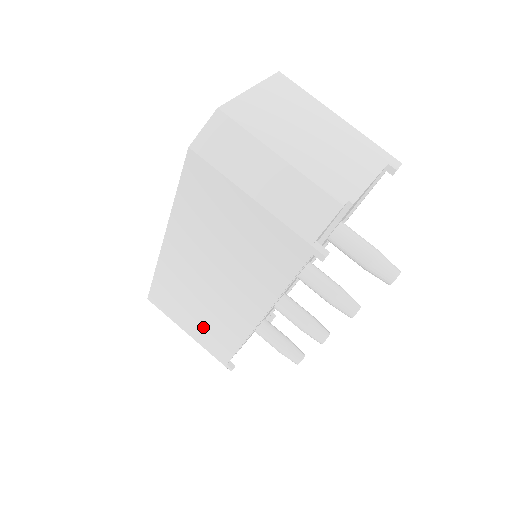
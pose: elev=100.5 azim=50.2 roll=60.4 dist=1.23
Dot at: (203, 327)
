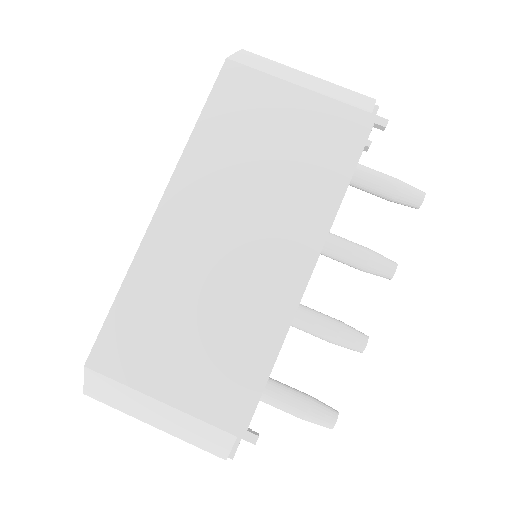
Dot at: (206, 357)
